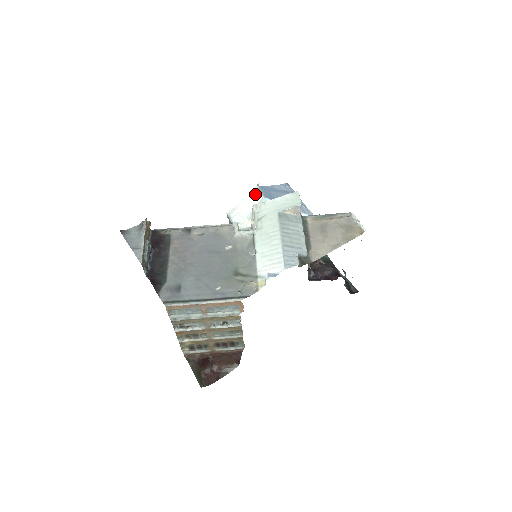
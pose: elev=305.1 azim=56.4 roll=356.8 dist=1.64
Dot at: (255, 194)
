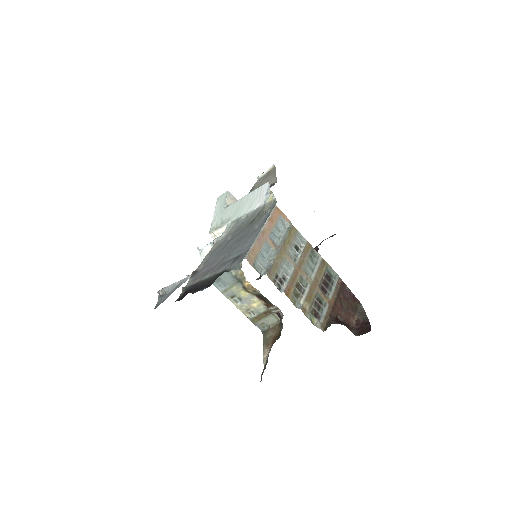
Dot at: (204, 251)
